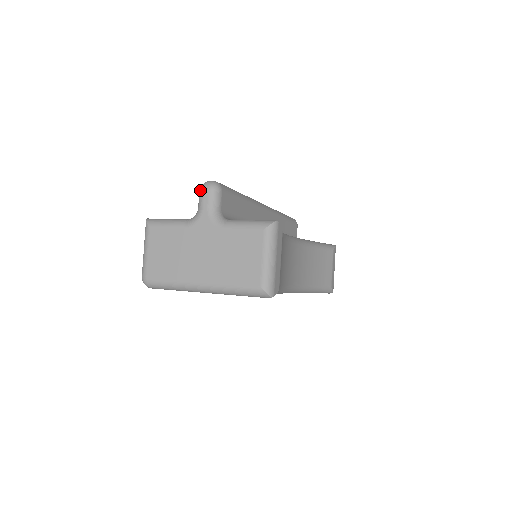
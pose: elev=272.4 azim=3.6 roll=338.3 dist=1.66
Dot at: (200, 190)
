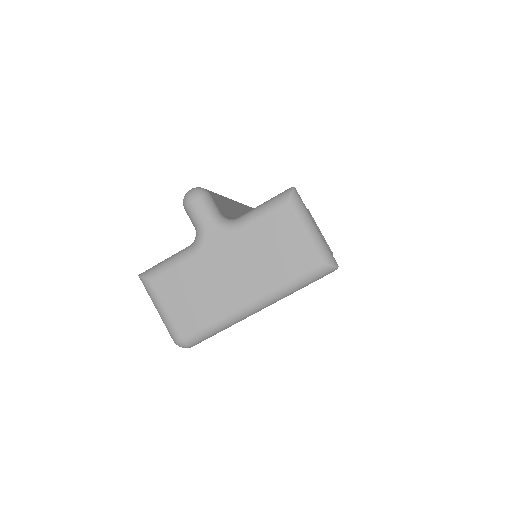
Dot at: (186, 206)
